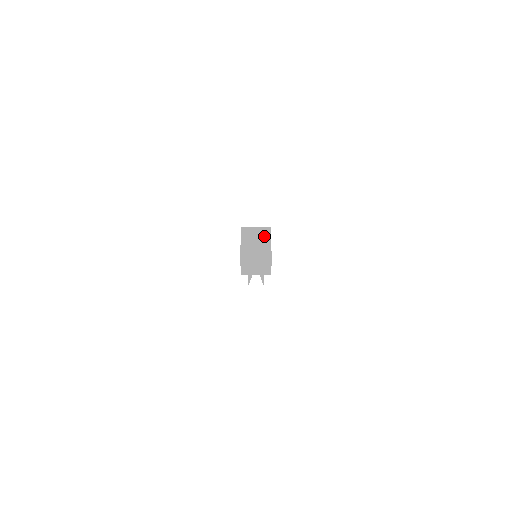
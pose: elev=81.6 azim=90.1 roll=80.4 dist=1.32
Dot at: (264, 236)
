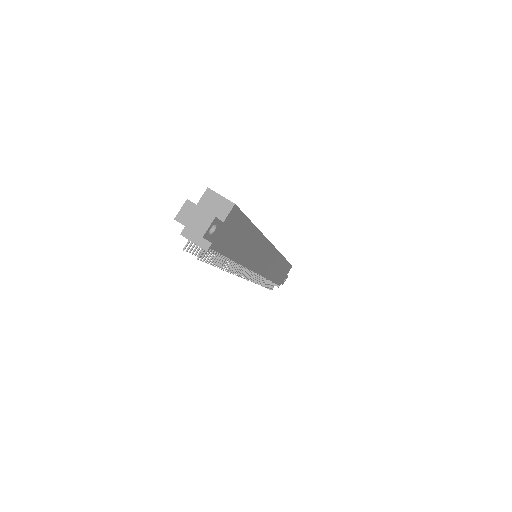
Dot at: (223, 209)
